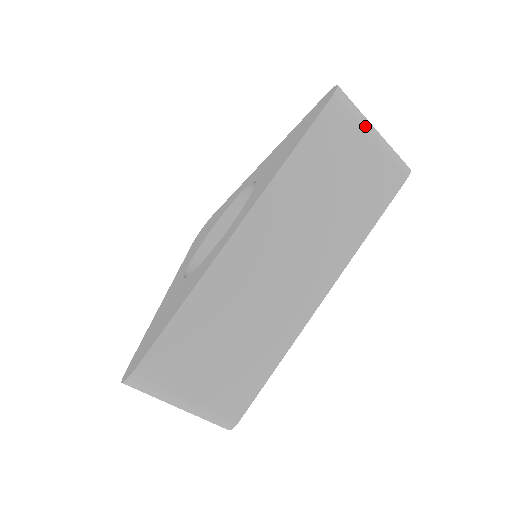
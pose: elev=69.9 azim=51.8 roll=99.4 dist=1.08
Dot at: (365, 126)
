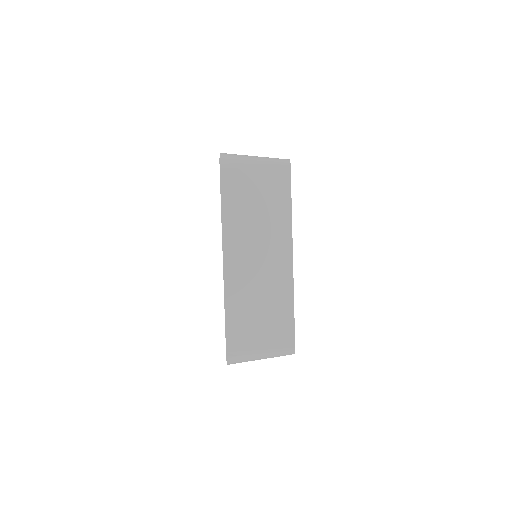
Dot at: (247, 163)
